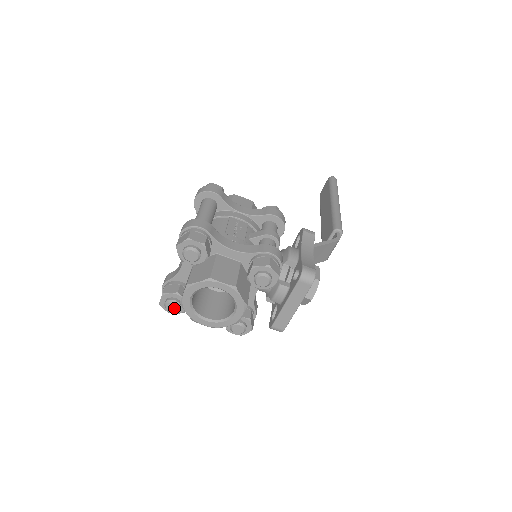
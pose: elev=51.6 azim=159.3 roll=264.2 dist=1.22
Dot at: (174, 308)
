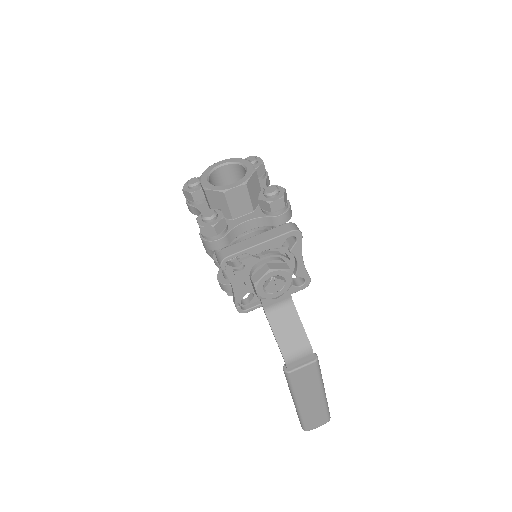
Dot at: (194, 182)
